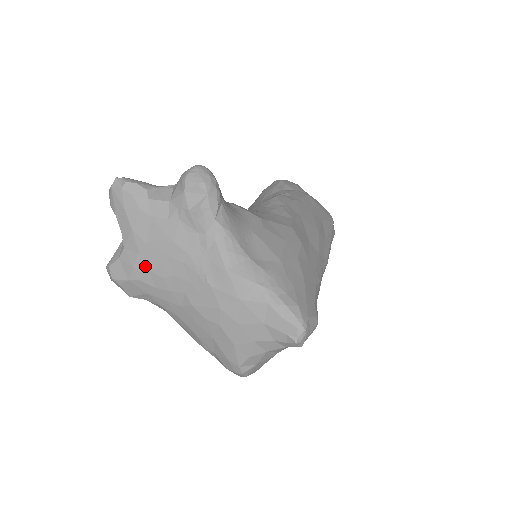
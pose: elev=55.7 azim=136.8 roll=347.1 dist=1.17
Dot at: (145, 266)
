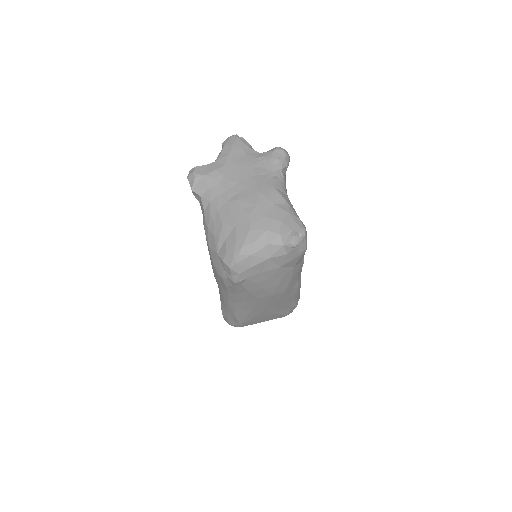
Dot at: (223, 172)
